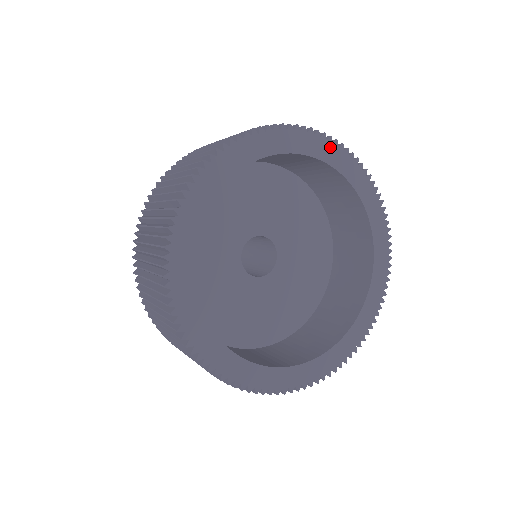
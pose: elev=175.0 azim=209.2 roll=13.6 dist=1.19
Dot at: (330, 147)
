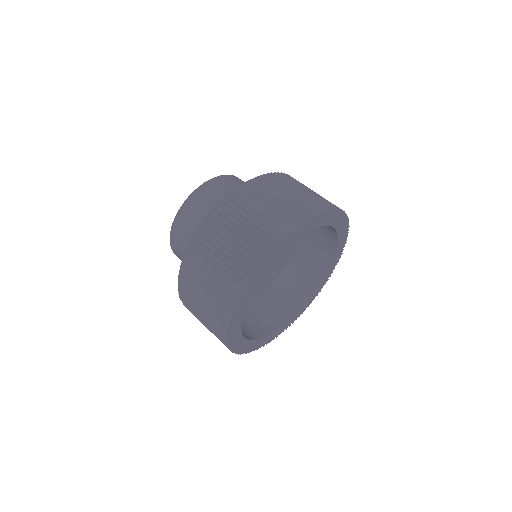
Dot at: (345, 232)
